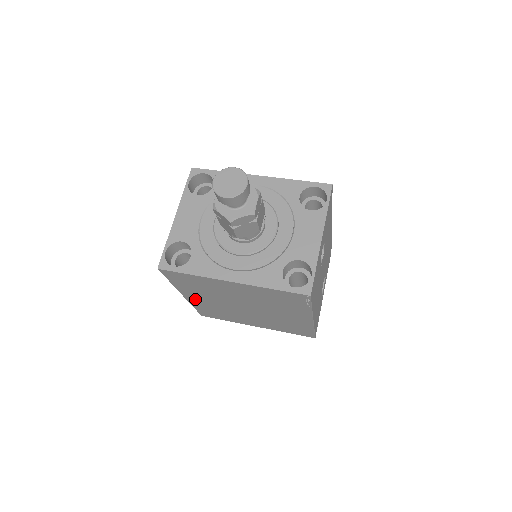
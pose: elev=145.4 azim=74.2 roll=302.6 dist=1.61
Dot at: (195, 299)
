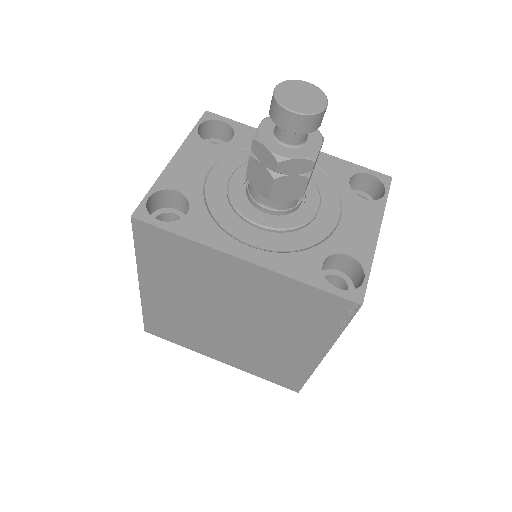
Dot at: (155, 295)
